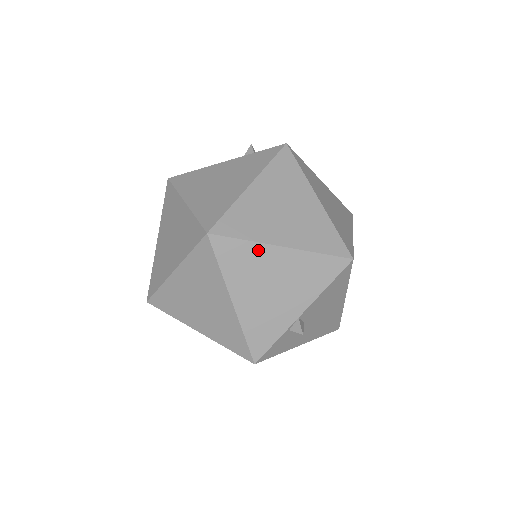
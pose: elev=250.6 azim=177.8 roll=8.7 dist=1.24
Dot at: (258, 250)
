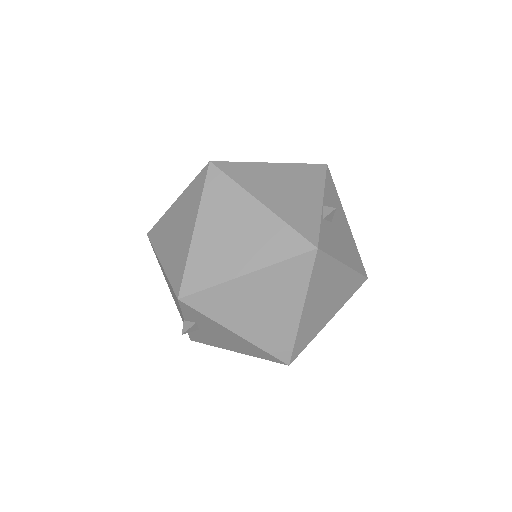
Dot at: (256, 167)
